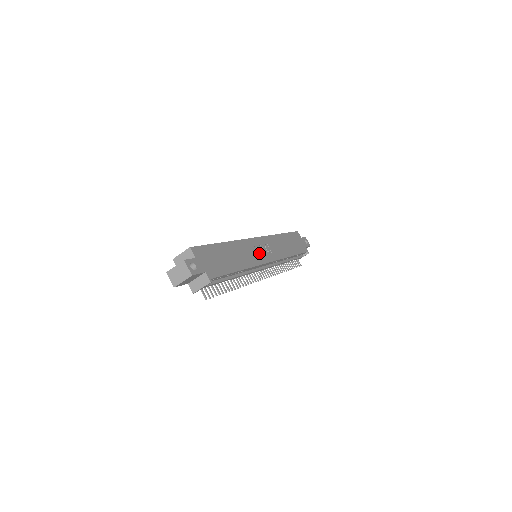
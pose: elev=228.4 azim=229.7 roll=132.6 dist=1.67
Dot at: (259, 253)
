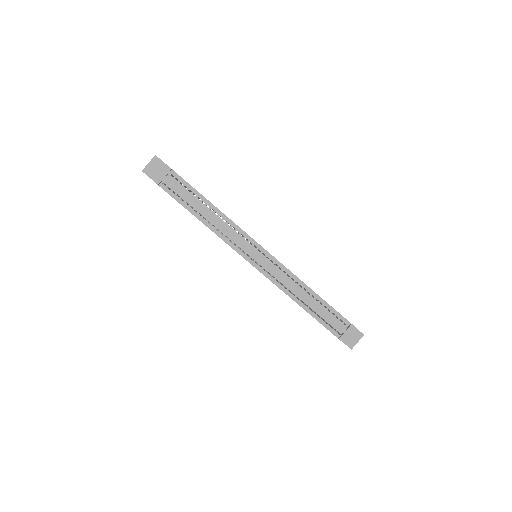
Dot at: occluded
